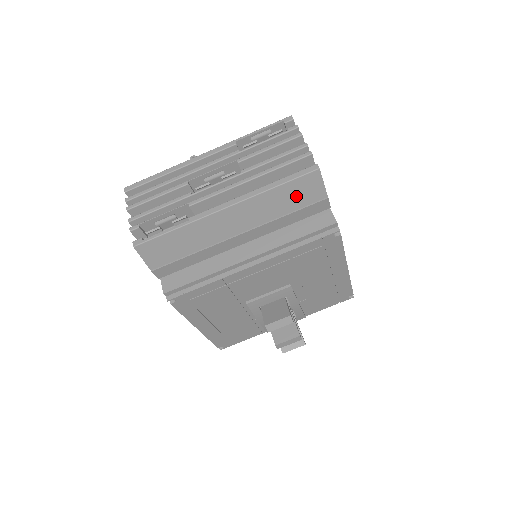
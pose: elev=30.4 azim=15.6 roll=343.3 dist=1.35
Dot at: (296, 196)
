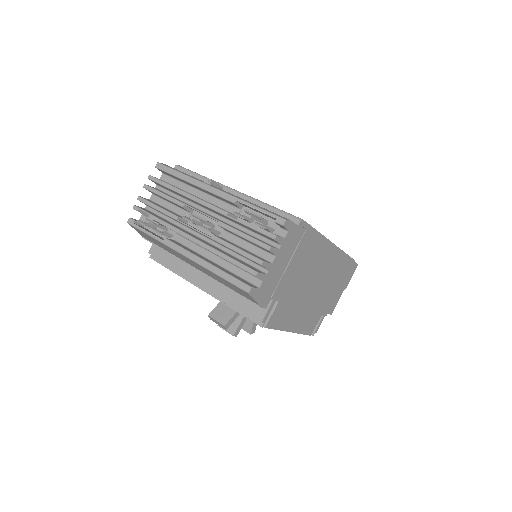
Dot at: (234, 288)
